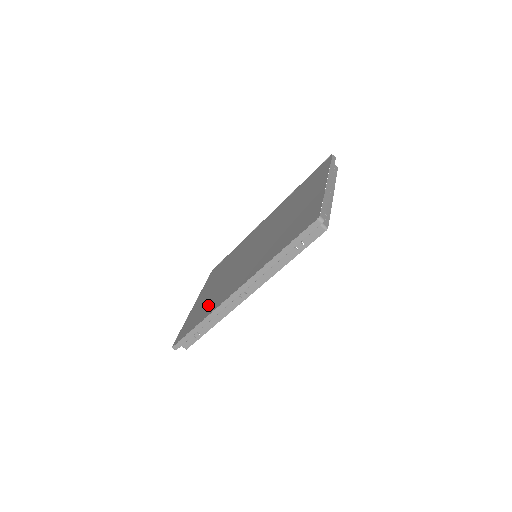
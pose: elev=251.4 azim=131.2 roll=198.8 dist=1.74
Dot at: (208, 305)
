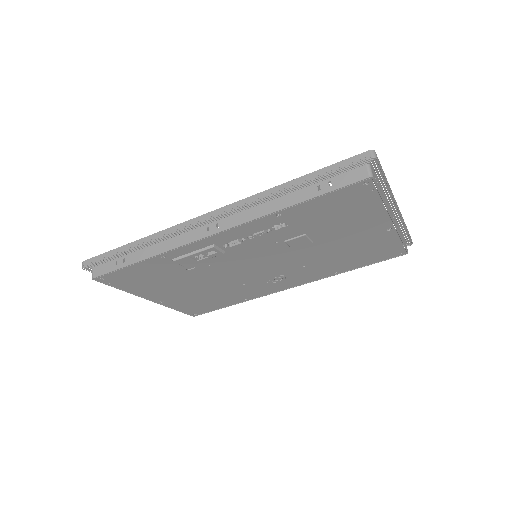
Dot at: occluded
